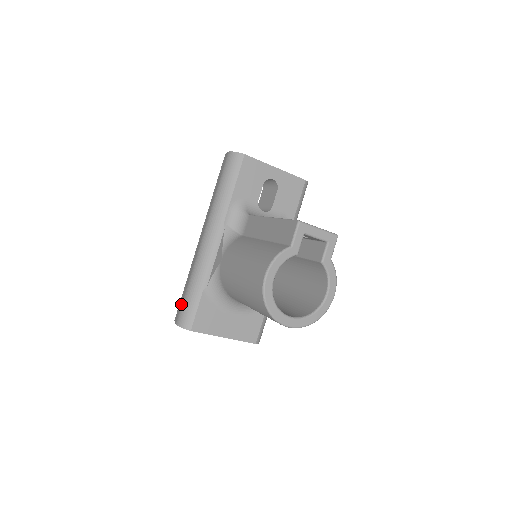
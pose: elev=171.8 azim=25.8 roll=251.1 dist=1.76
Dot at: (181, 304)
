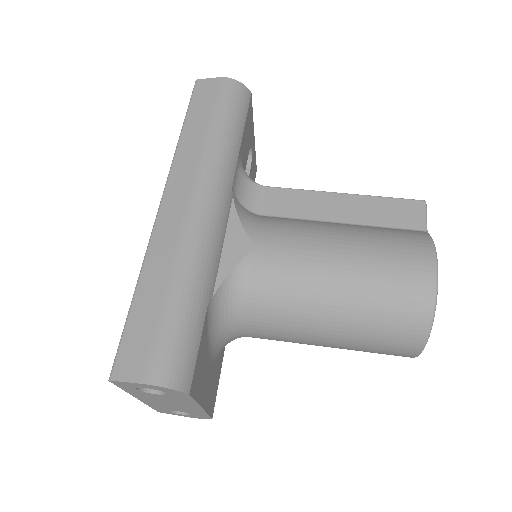
Dot at: (152, 335)
